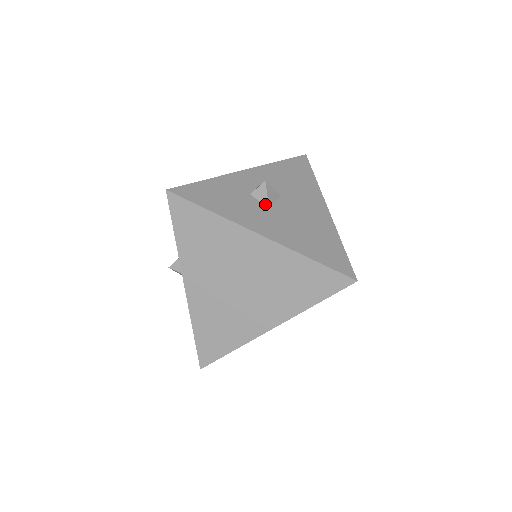
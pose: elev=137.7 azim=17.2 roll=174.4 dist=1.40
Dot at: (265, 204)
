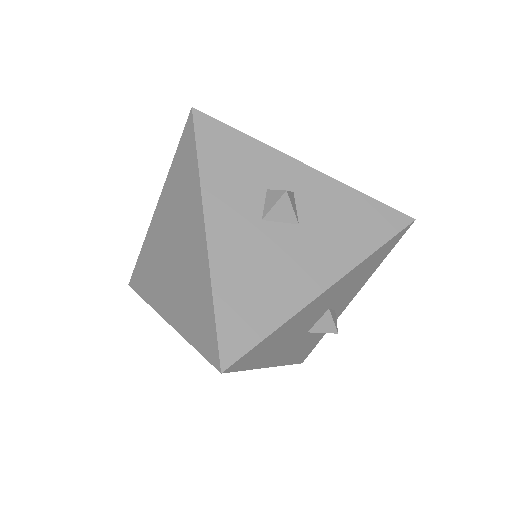
Dot at: (264, 212)
